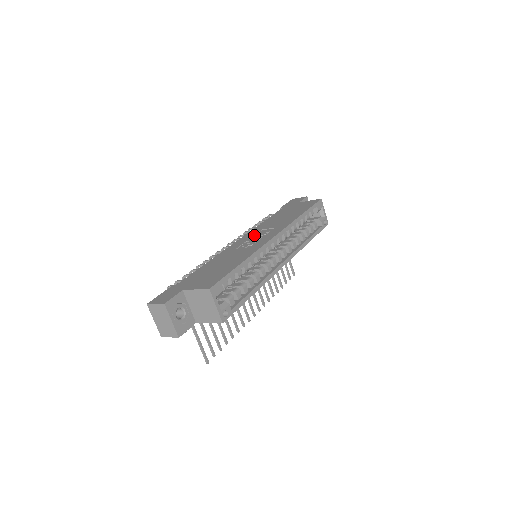
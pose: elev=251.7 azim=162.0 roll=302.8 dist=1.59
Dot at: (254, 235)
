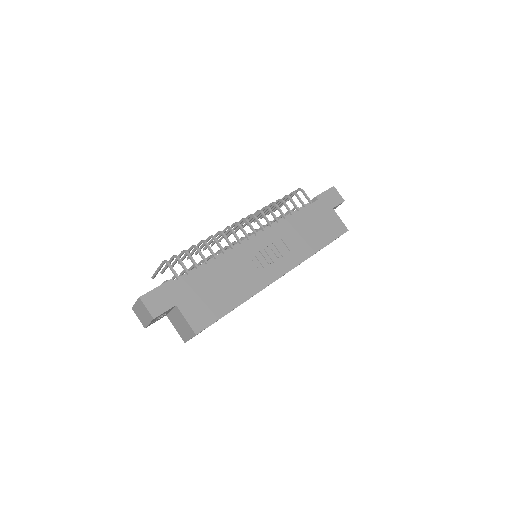
Dot at: (271, 244)
